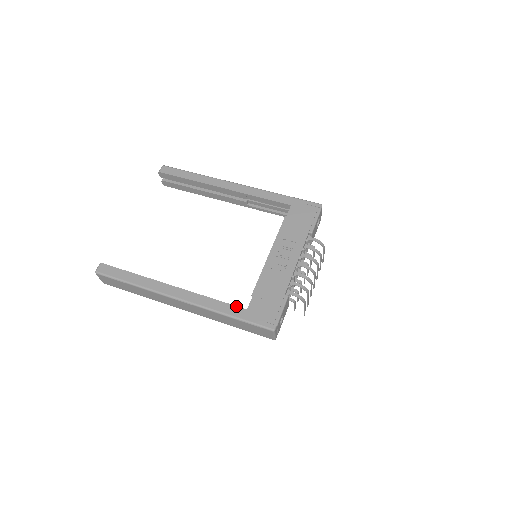
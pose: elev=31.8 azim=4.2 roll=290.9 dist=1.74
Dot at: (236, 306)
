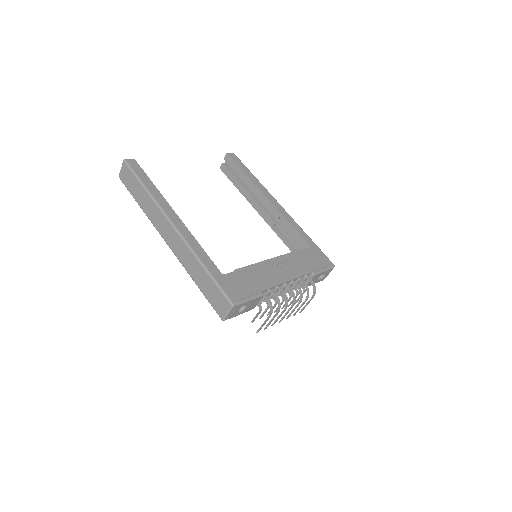
Dot at: (216, 266)
